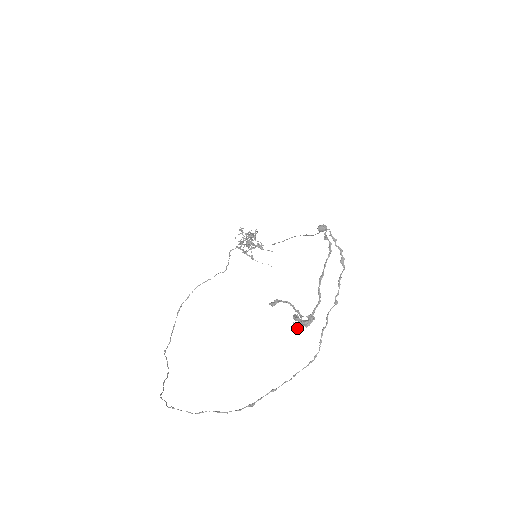
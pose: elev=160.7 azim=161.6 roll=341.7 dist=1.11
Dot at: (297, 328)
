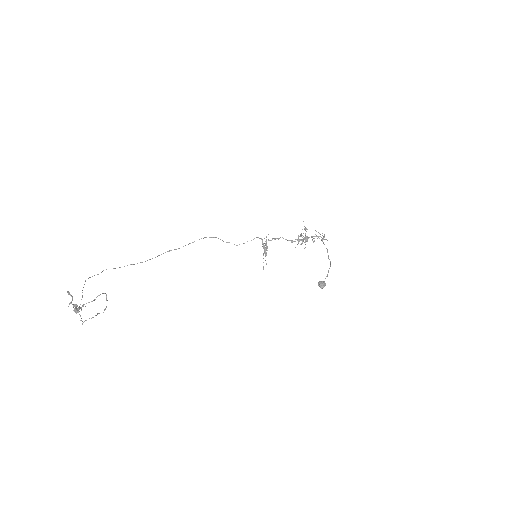
Dot at: (77, 309)
